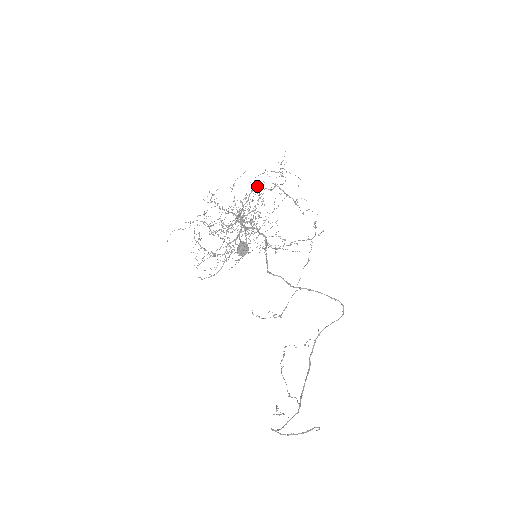
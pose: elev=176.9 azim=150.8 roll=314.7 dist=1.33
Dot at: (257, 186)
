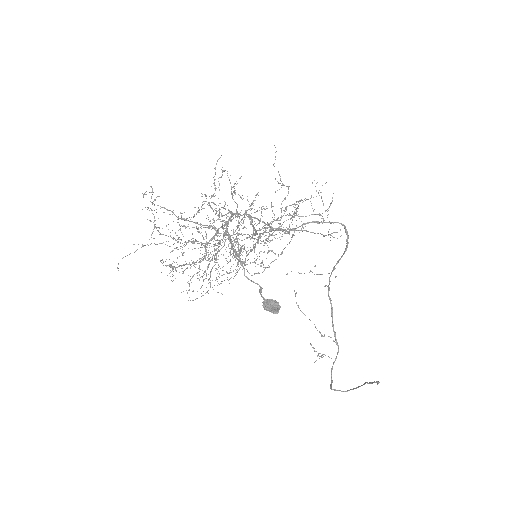
Dot at: (222, 171)
